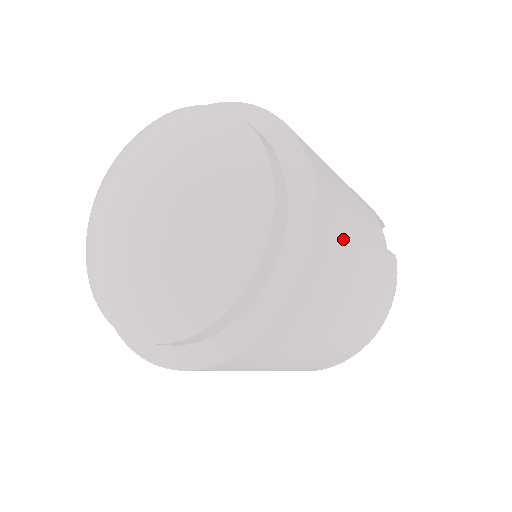
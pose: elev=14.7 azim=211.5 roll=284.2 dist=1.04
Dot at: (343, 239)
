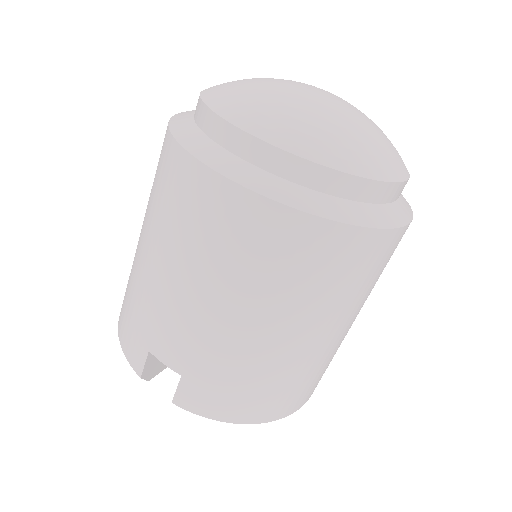
Dot at: occluded
